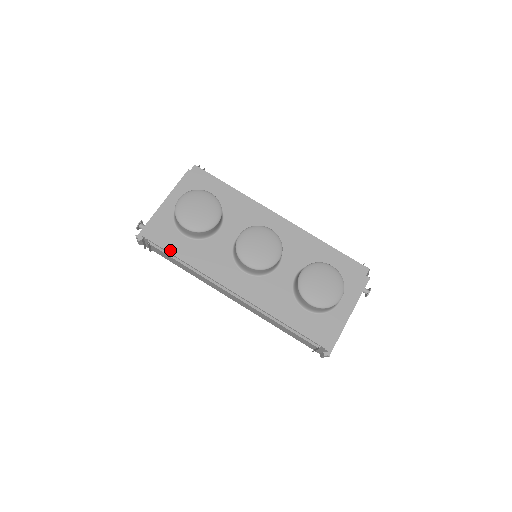
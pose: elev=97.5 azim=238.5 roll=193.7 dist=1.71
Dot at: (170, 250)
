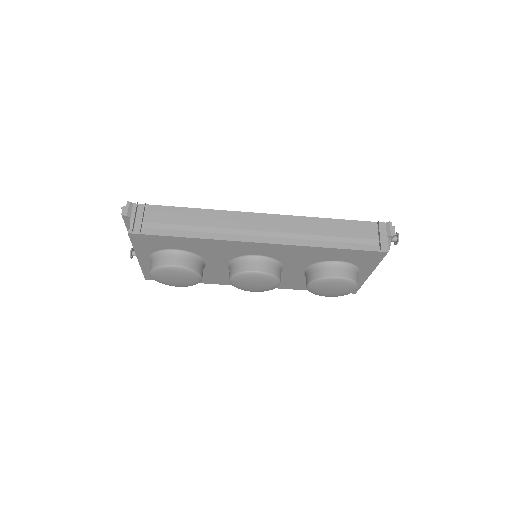
Dot at: occluded
